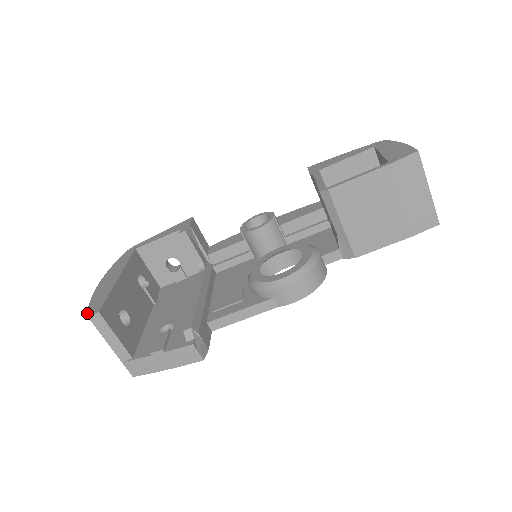
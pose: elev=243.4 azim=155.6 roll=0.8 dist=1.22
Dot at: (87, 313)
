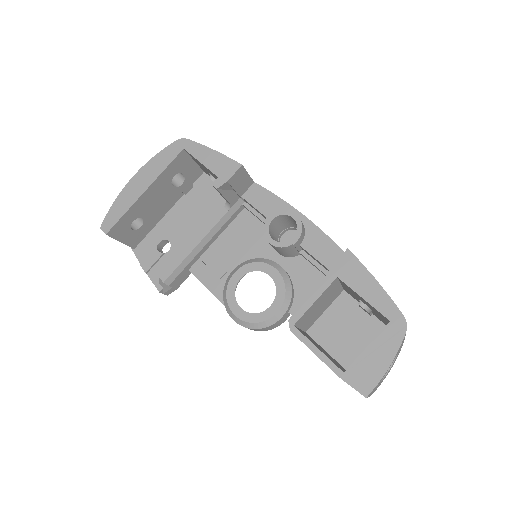
Dot at: (102, 223)
